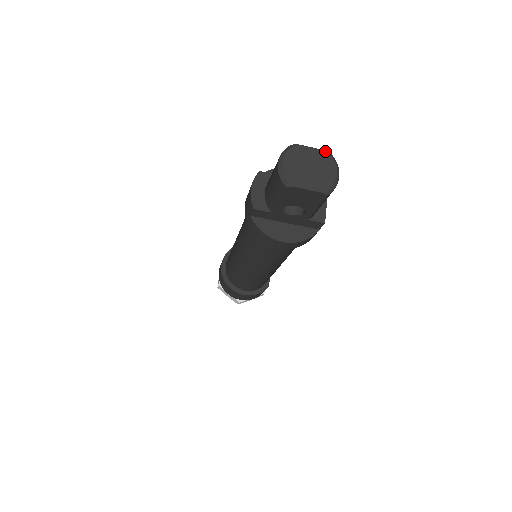
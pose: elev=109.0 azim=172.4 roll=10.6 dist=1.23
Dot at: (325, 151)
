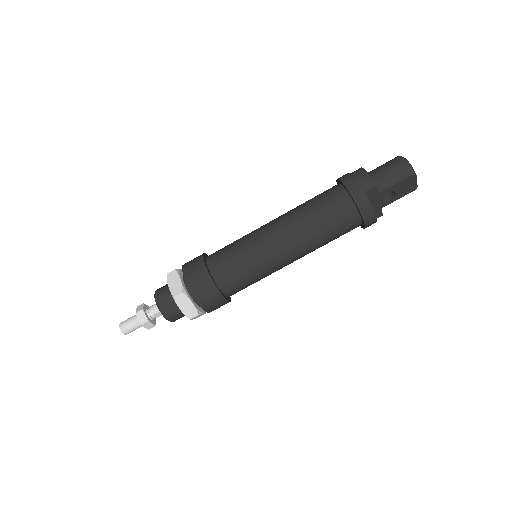
Dot at: occluded
